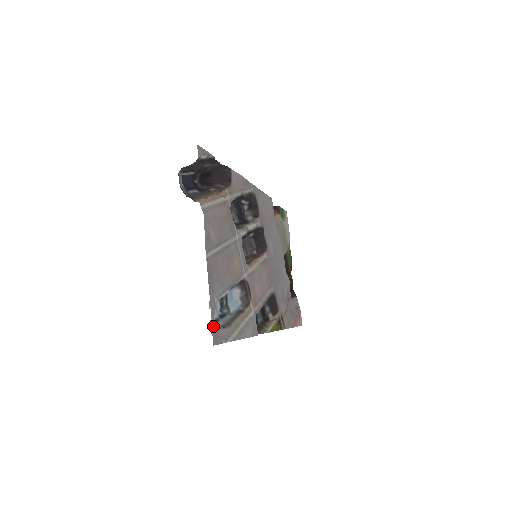
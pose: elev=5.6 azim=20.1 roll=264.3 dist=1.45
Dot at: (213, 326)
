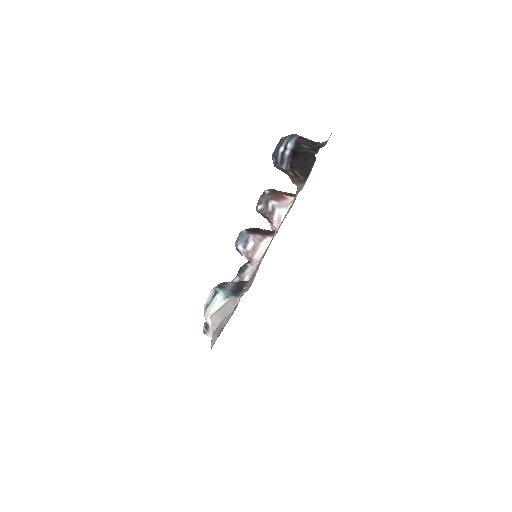
Dot at: (220, 325)
